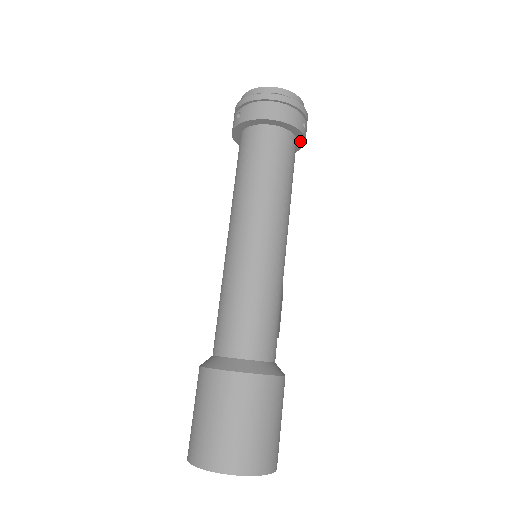
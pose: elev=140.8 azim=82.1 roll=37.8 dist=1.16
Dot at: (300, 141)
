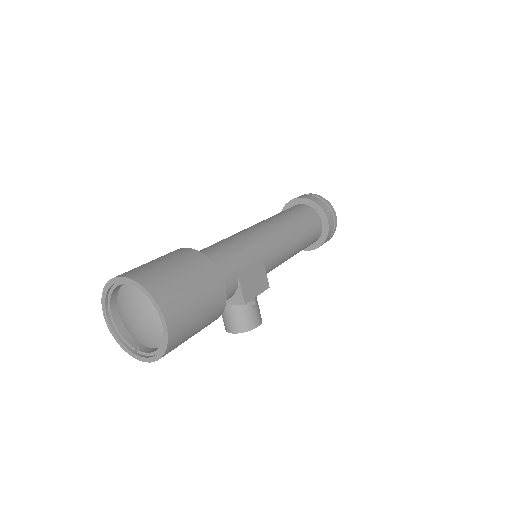
Dot at: (325, 224)
